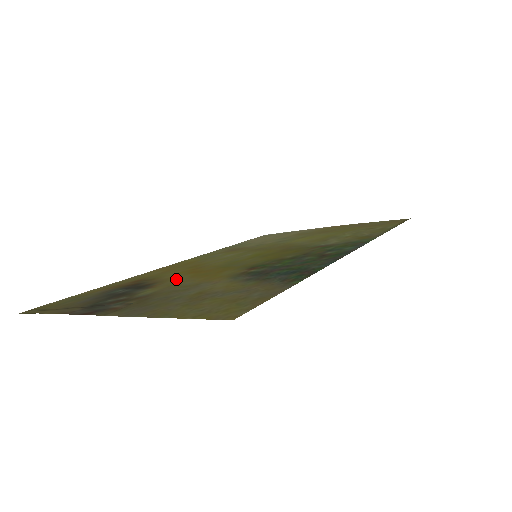
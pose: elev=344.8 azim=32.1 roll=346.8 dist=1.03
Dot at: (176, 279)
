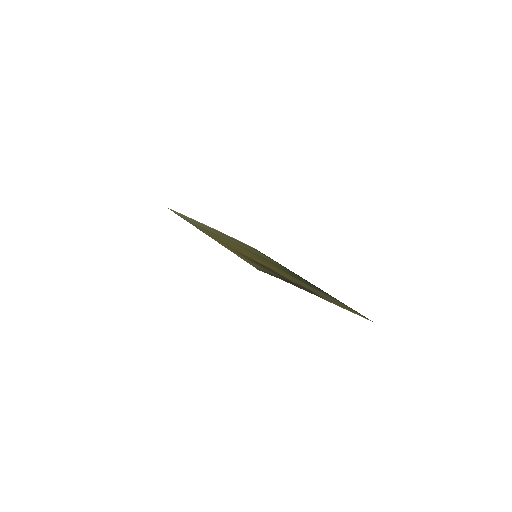
Dot at: (273, 268)
